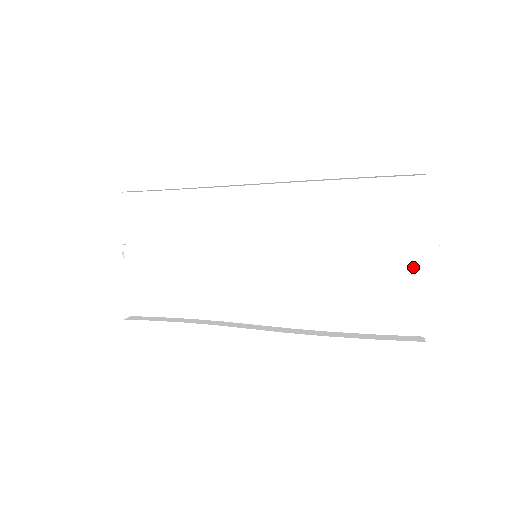
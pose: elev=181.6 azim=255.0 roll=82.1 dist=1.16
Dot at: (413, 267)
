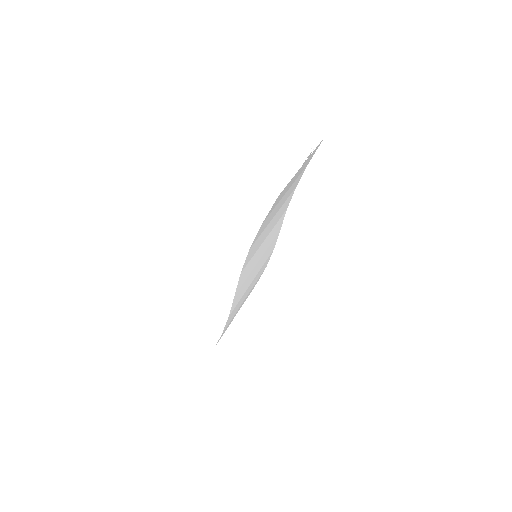
Dot at: occluded
